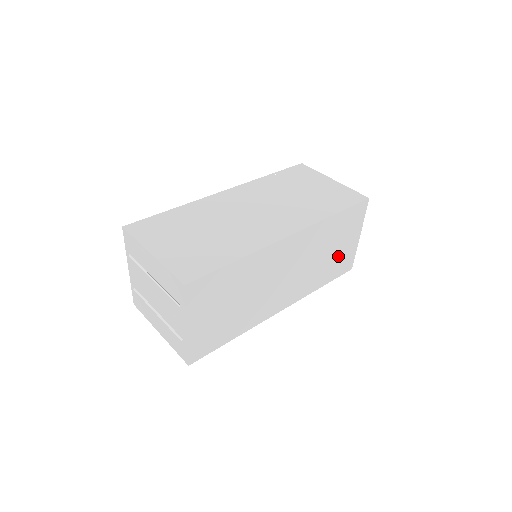
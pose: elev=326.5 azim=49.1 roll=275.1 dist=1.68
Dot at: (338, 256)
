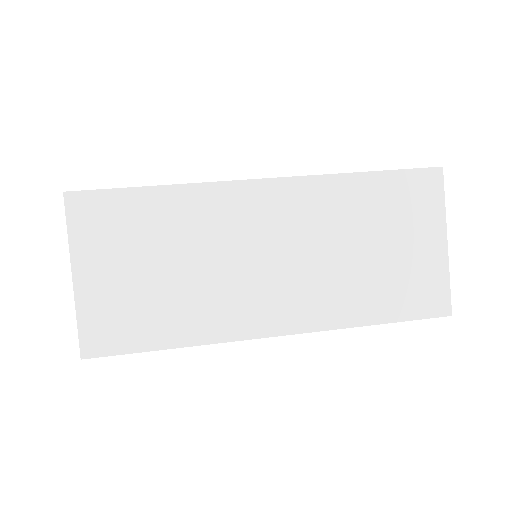
Dot at: (399, 268)
